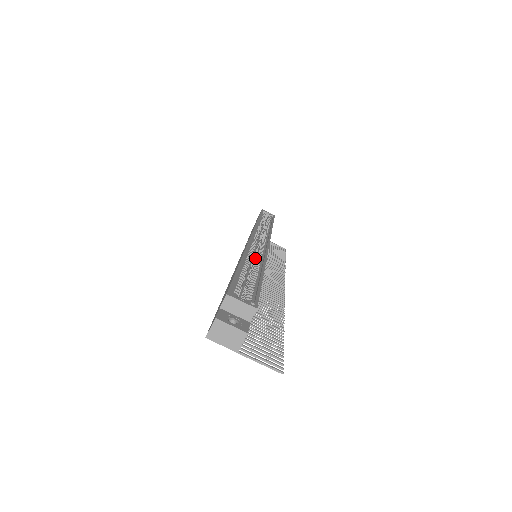
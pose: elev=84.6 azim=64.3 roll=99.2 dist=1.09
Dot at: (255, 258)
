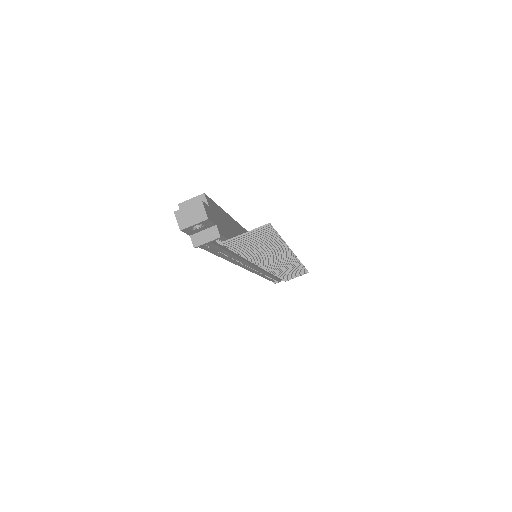
Dot at: occluded
